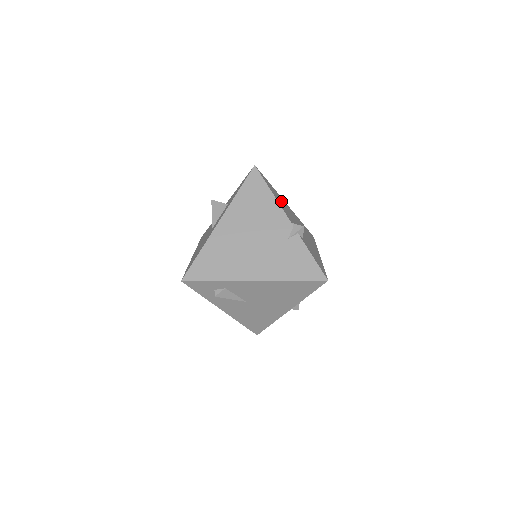
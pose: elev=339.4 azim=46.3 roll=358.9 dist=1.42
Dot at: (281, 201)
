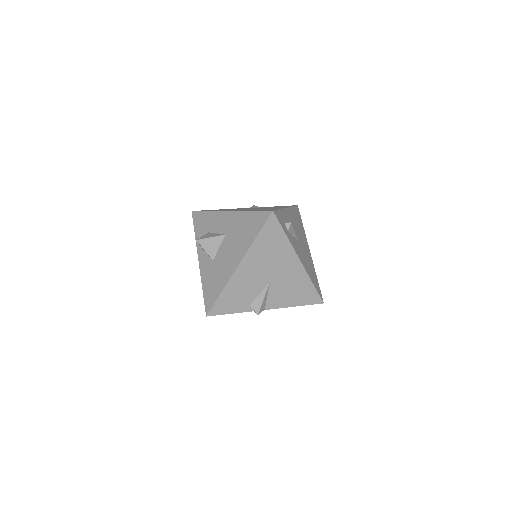
Dot at: occluded
